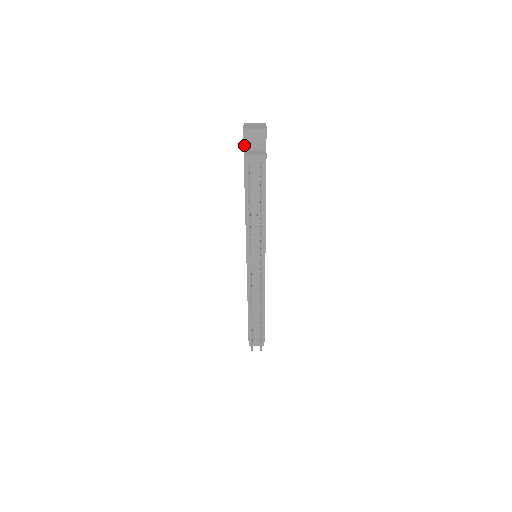
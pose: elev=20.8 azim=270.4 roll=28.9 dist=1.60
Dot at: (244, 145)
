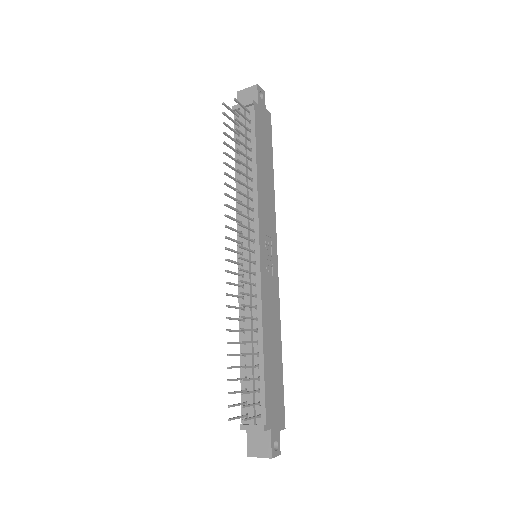
Dot at: occluded
